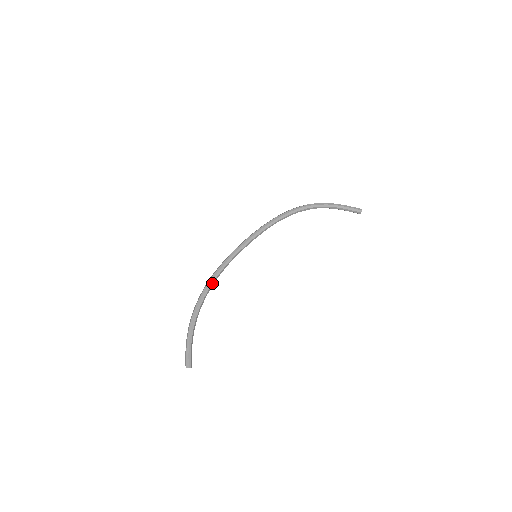
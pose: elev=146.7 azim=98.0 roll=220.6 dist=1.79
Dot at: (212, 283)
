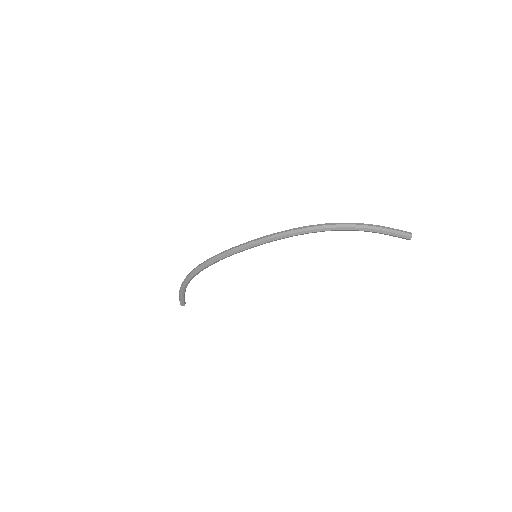
Dot at: occluded
